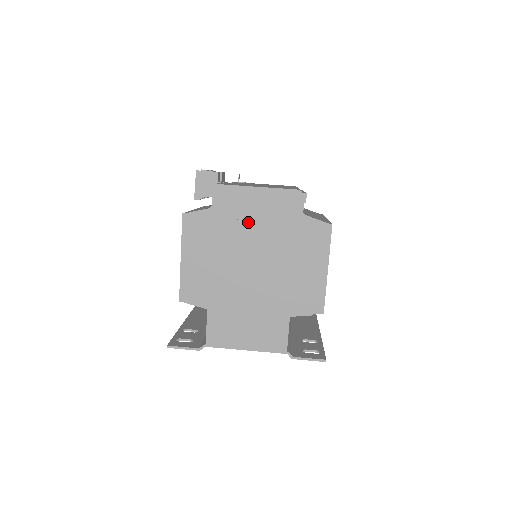
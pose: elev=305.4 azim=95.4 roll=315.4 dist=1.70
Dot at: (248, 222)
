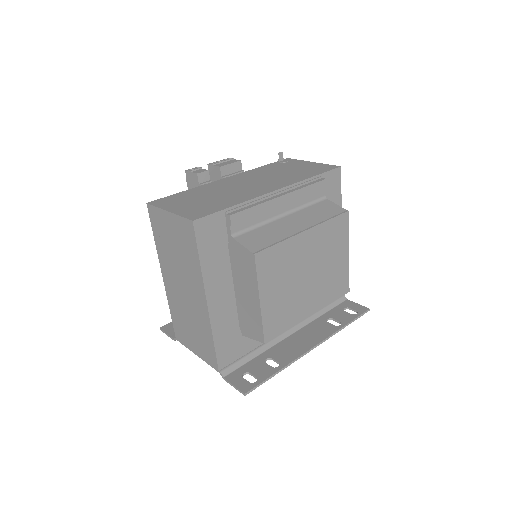
Dot at: (171, 243)
